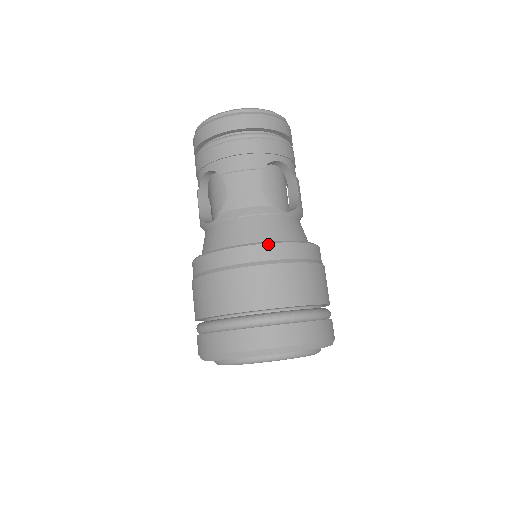
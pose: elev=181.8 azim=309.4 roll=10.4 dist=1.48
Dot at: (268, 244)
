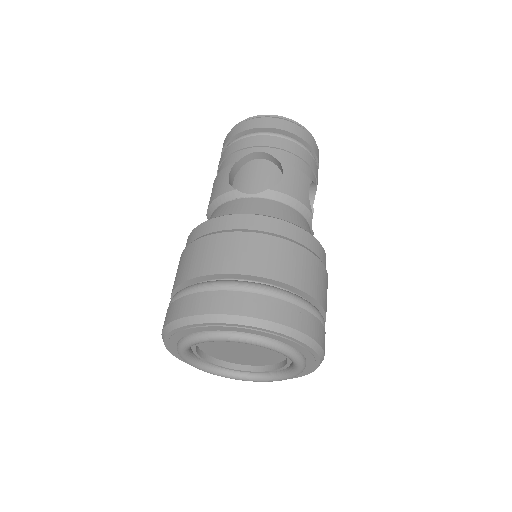
Dot at: (208, 221)
